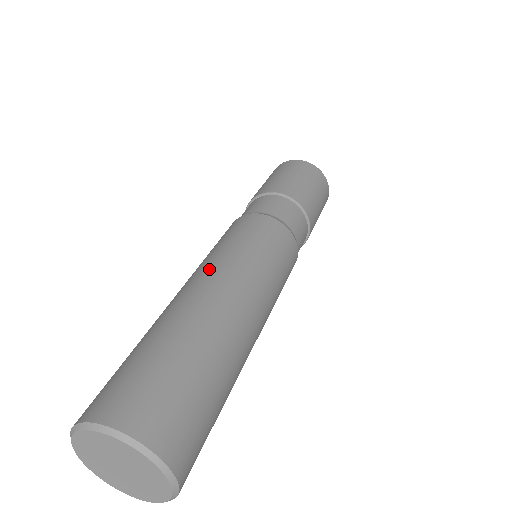
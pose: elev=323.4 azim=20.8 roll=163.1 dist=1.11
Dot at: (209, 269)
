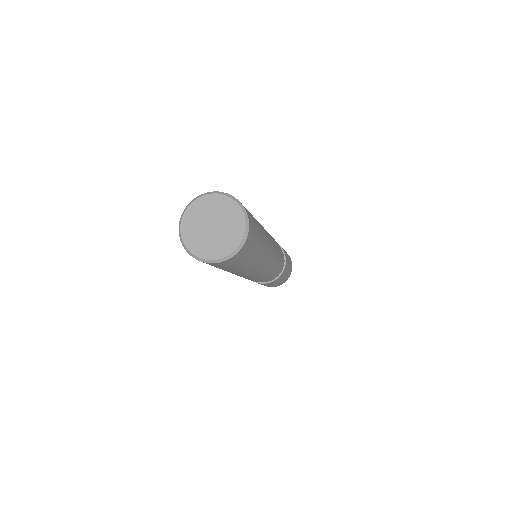
Dot at: occluded
